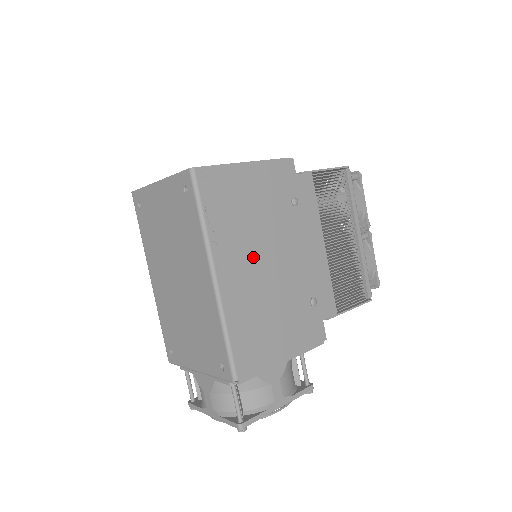
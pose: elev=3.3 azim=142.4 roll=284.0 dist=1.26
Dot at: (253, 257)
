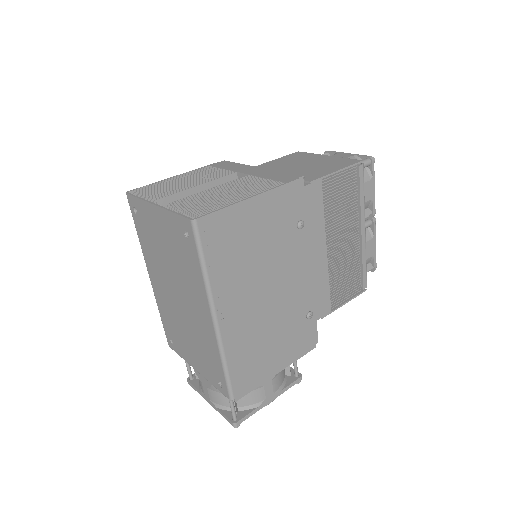
Dot at: (254, 291)
